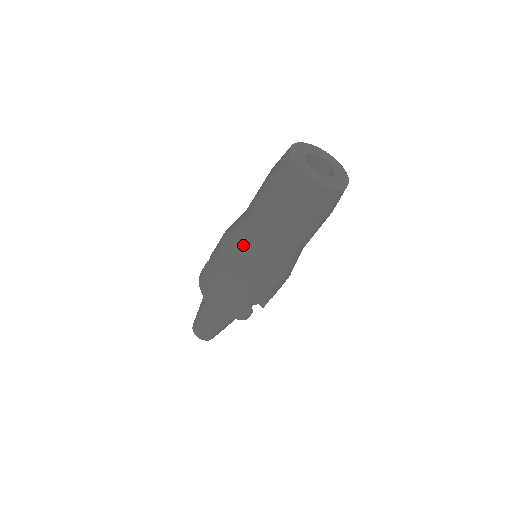
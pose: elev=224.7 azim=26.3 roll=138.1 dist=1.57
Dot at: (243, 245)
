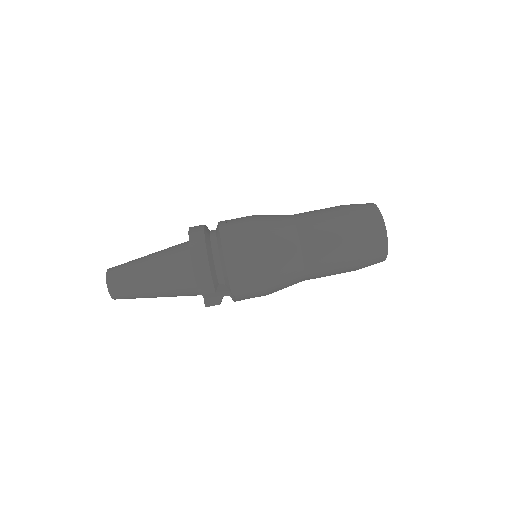
Dot at: (282, 227)
